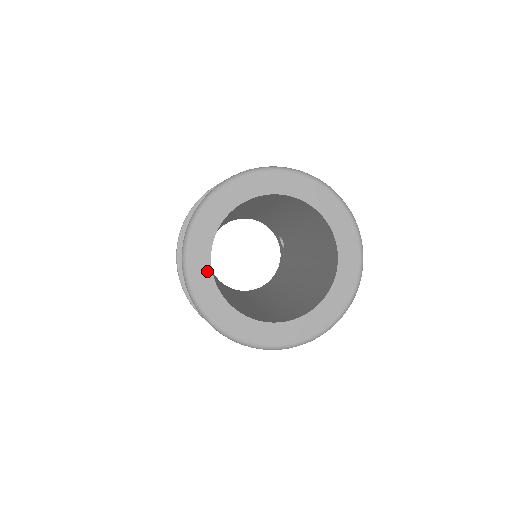
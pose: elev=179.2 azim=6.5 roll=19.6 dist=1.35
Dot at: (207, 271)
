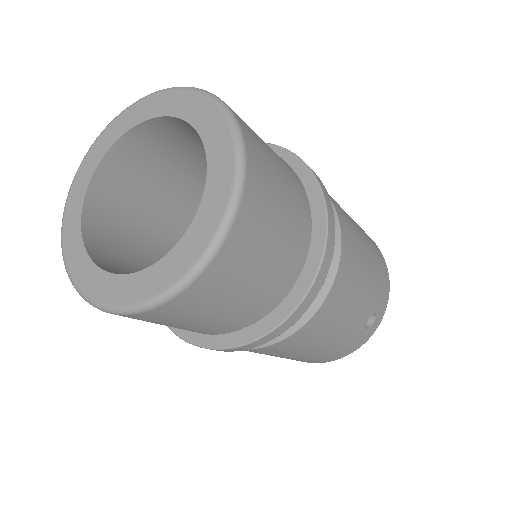
Dot at: (101, 154)
